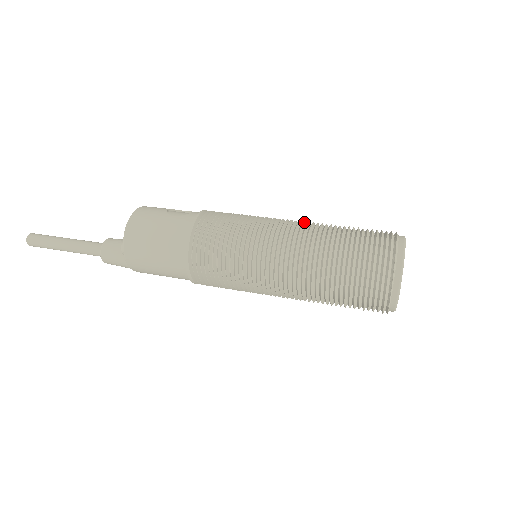
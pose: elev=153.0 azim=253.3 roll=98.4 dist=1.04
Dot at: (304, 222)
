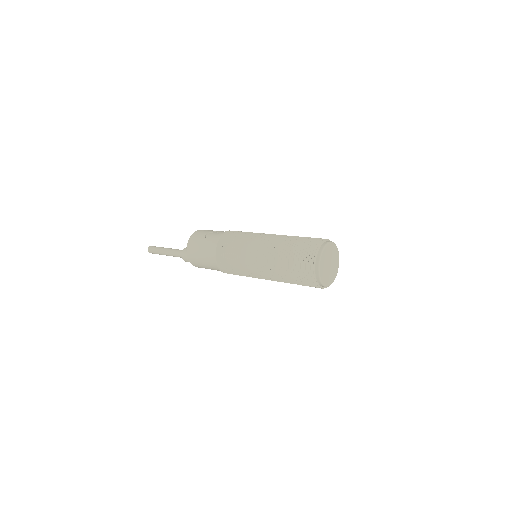
Dot at: (274, 237)
